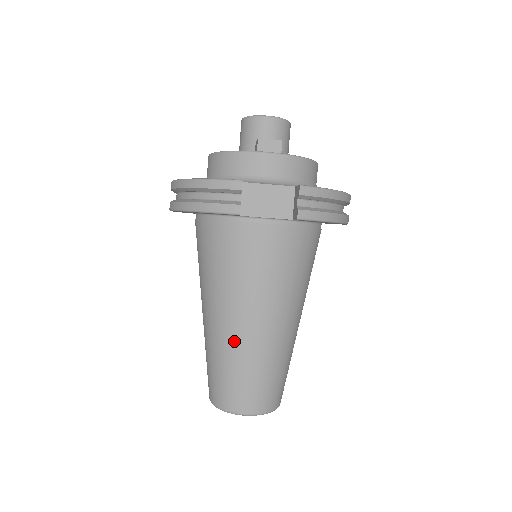
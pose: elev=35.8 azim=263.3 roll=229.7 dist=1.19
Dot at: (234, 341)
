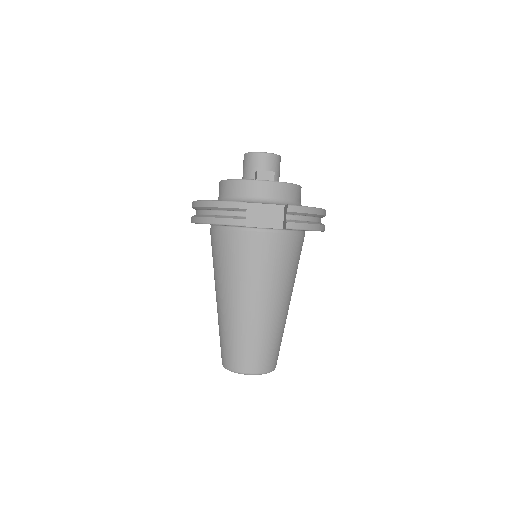
Dot at: (241, 319)
